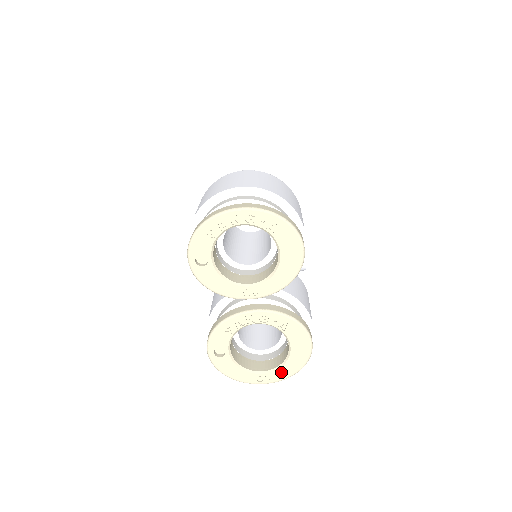
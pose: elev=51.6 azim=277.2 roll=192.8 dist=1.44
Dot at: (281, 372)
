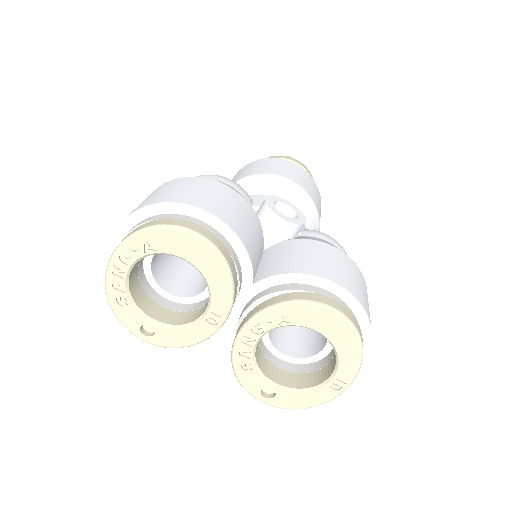
Dot at: (346, 363)
